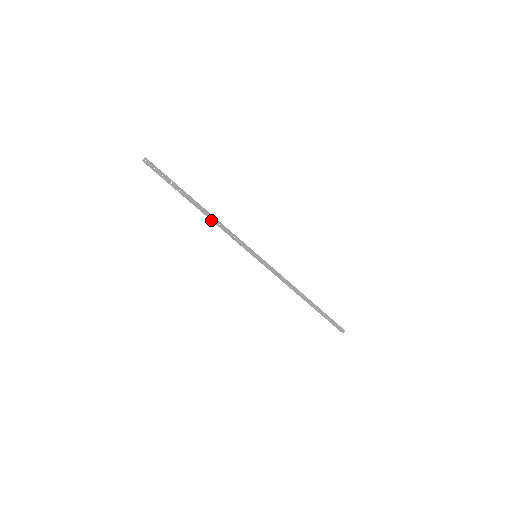
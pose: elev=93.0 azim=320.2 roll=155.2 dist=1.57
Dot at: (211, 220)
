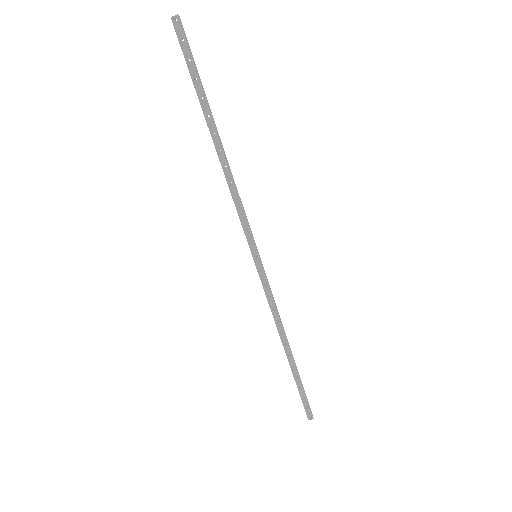
Dot at: (223, 169)
